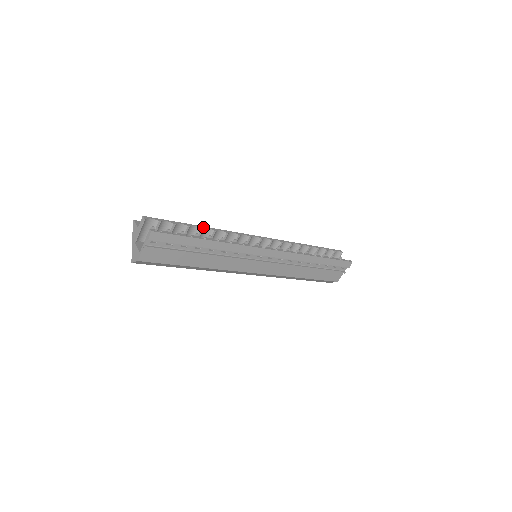
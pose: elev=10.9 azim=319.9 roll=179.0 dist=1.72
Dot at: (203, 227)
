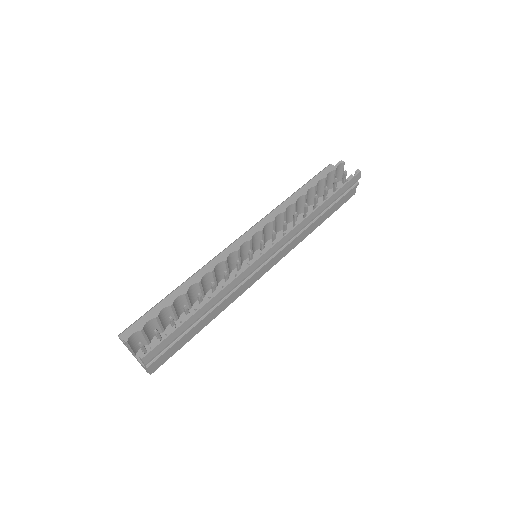
Dot at: (185, 289)
